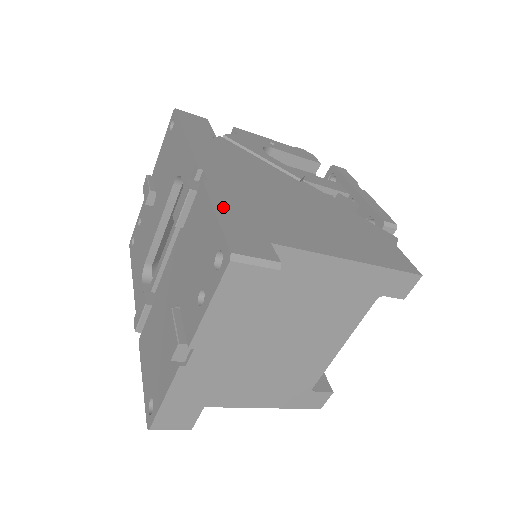
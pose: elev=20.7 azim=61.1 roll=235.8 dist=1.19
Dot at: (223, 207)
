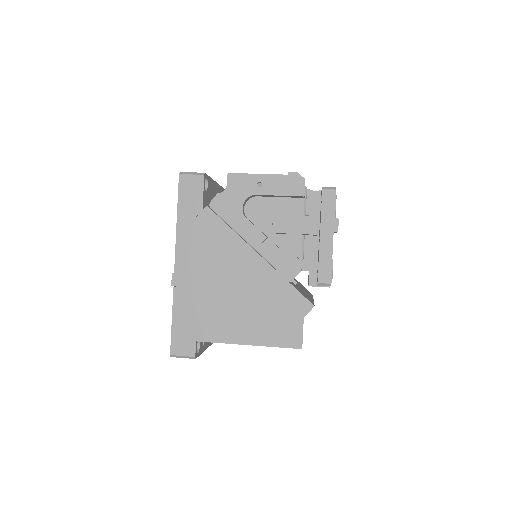
Dot at: (178, 314)
